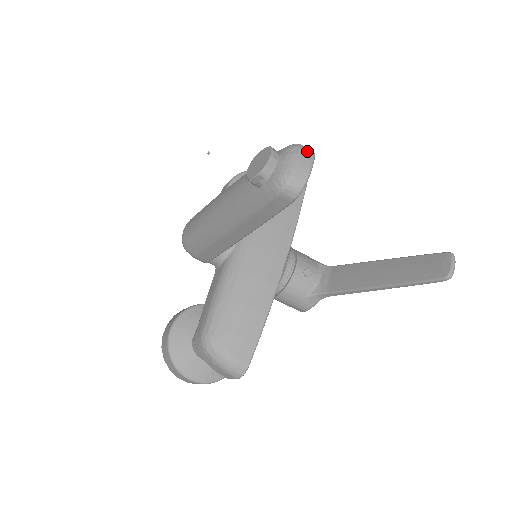
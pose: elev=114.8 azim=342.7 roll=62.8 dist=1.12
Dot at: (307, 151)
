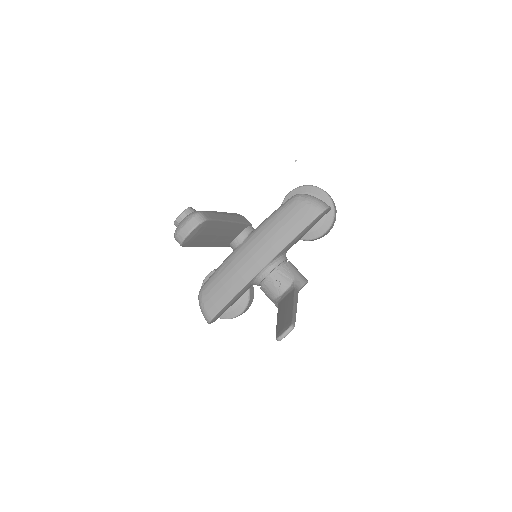
Dot at: (194, 220)
